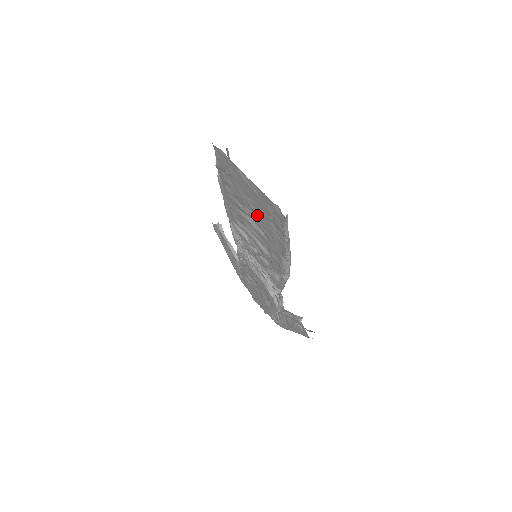
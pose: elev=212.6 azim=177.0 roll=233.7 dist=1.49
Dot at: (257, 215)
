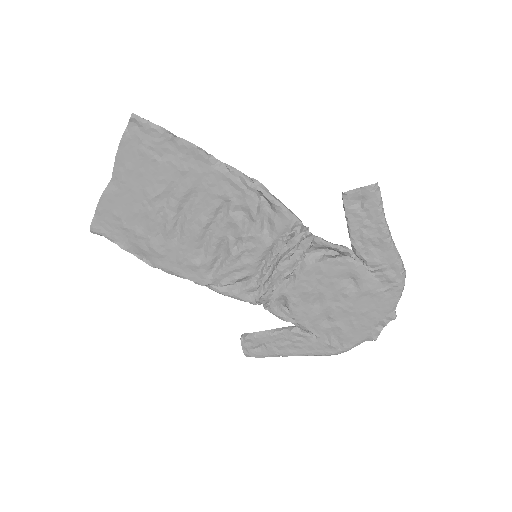
Dot at: (162, 190)
